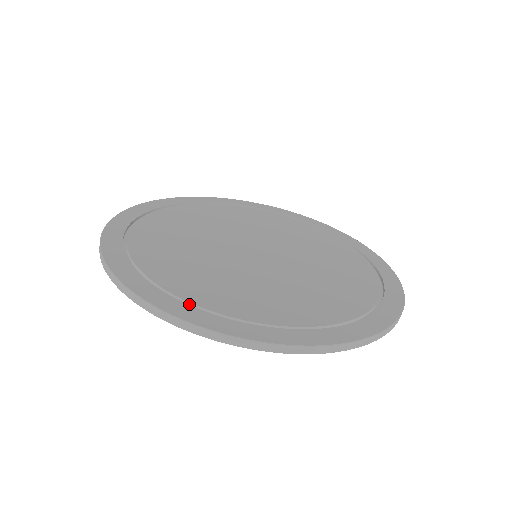
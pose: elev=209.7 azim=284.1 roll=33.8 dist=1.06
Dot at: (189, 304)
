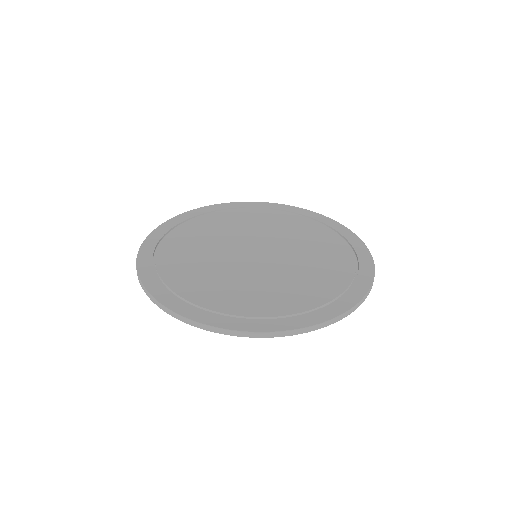
Dot at: (222, 314)
